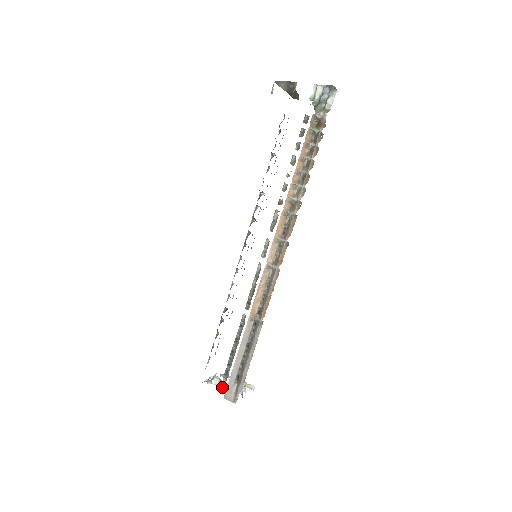
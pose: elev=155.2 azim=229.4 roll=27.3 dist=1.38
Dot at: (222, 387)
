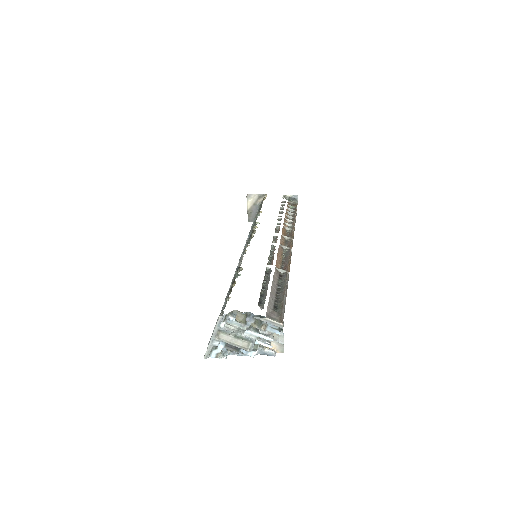
Dot at: occluded
